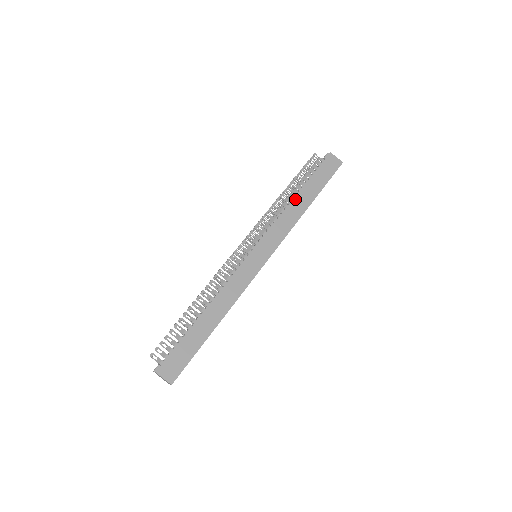
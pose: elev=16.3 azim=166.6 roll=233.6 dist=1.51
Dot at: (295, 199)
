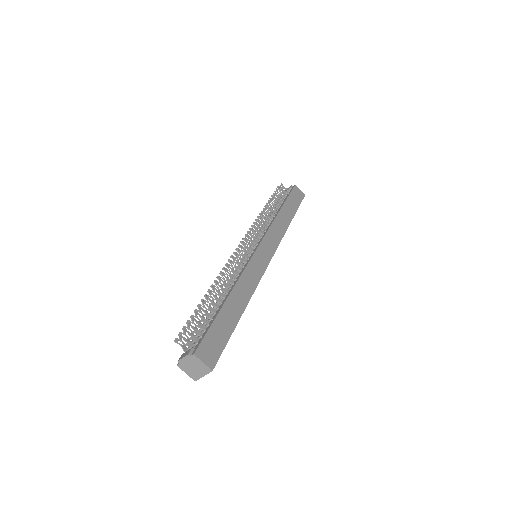
Dot at: (280, 212)
